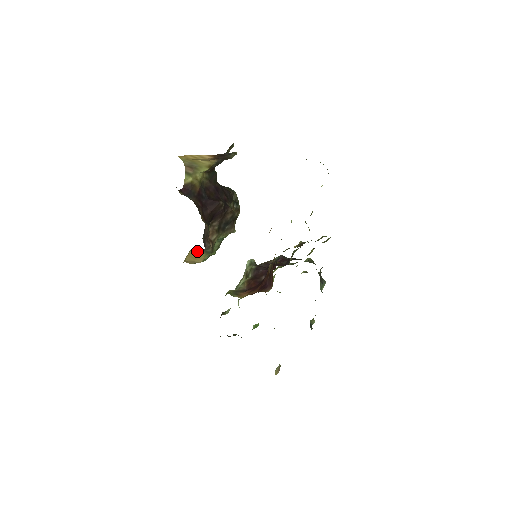
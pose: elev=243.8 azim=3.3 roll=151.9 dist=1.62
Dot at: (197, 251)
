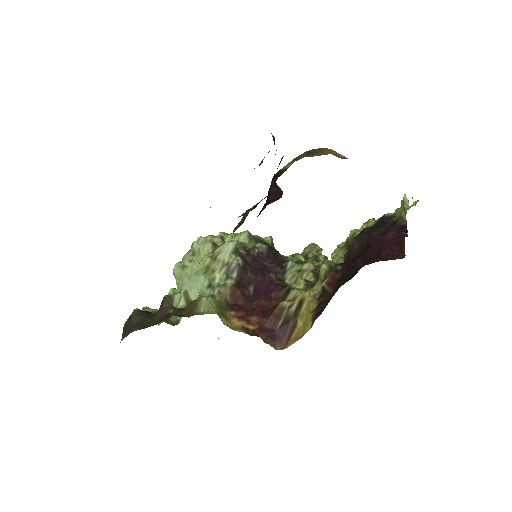
Dot at: occluded
